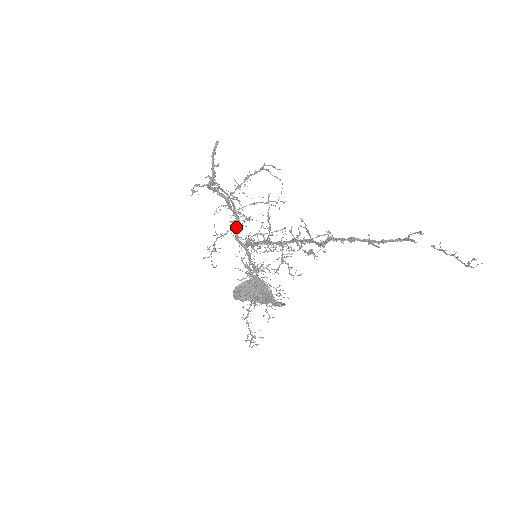
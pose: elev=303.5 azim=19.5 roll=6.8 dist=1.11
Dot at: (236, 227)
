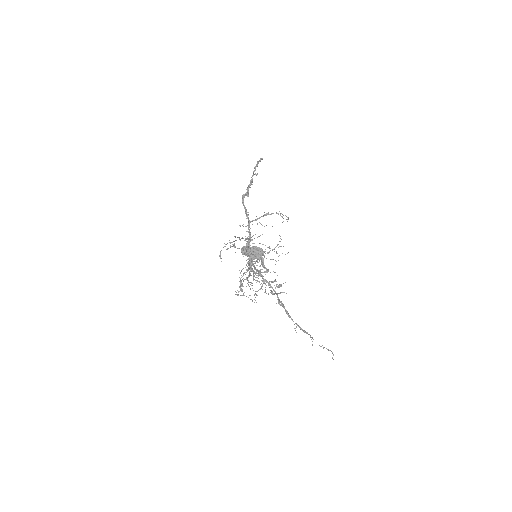
Dot at: (248, 243)
